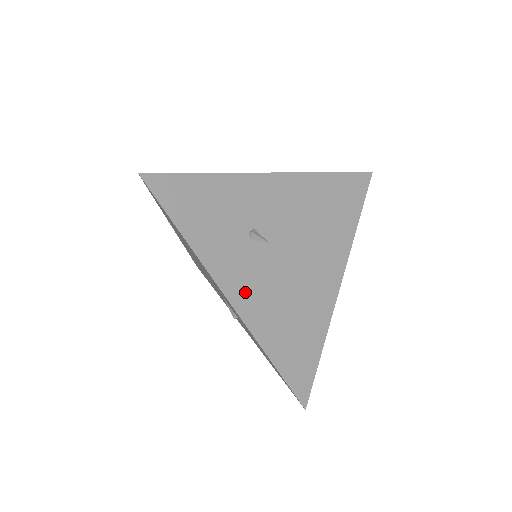
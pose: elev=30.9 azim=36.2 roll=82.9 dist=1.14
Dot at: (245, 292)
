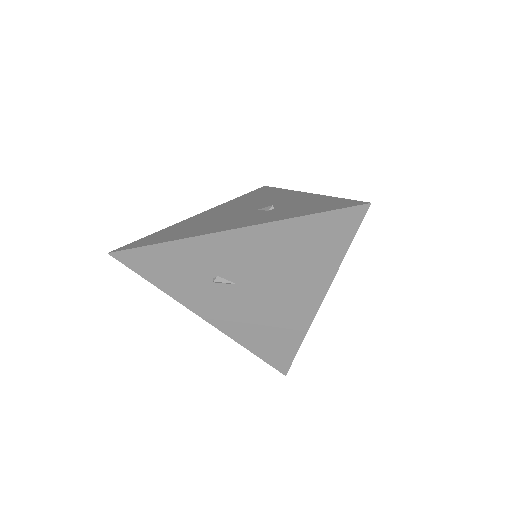
Dot at: (219, 315)
